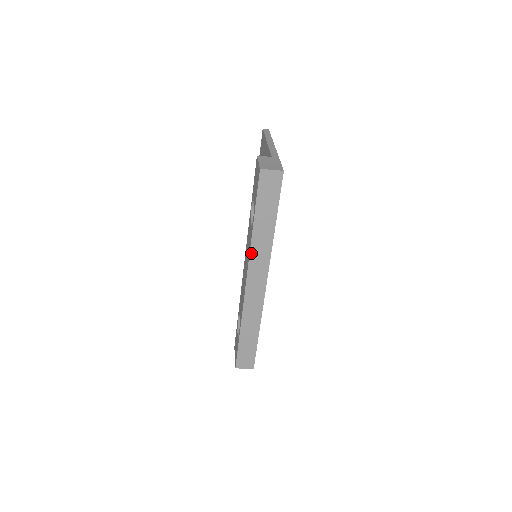
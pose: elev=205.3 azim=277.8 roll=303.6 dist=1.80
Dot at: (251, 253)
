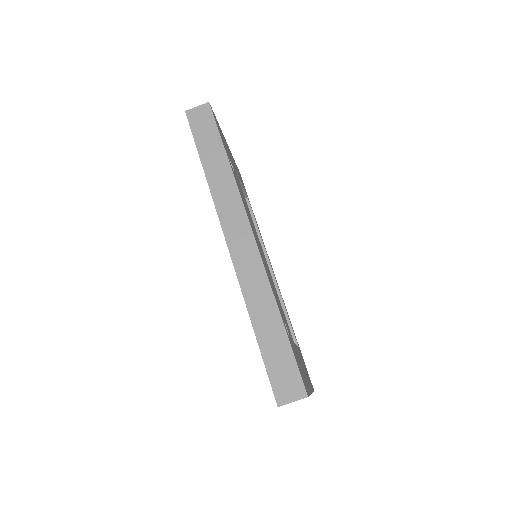
Dot at: (215, 202)
